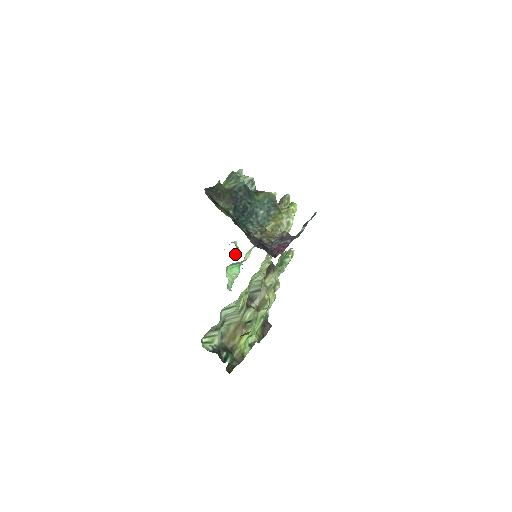
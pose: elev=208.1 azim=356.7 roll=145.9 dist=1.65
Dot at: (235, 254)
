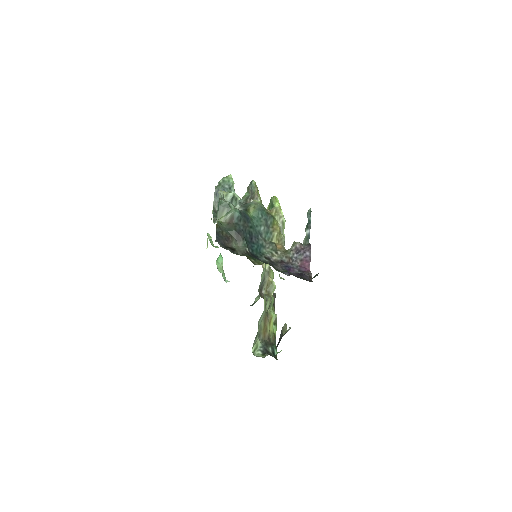
Dot at: (211, 244)
